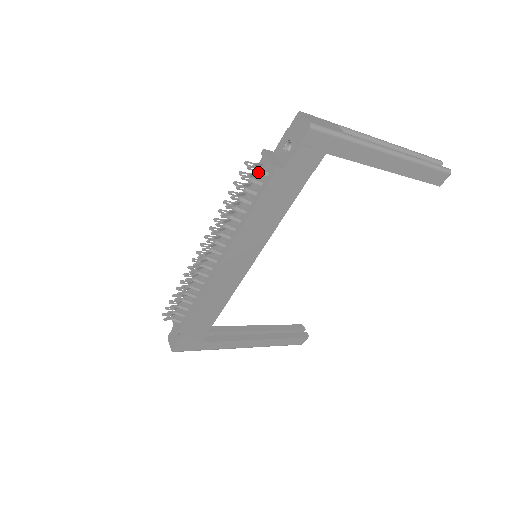
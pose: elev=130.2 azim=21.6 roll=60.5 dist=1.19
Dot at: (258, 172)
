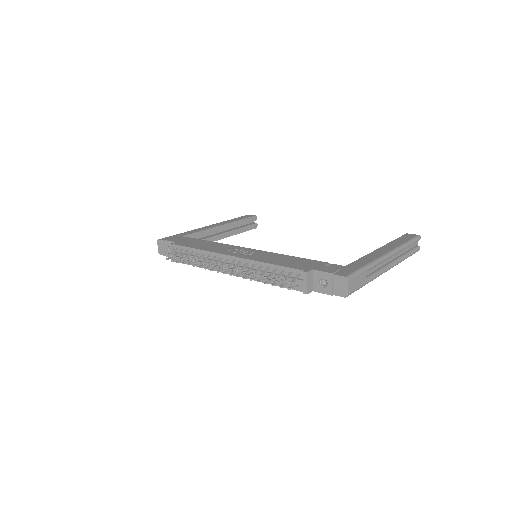
Dot at: (293, 279)
